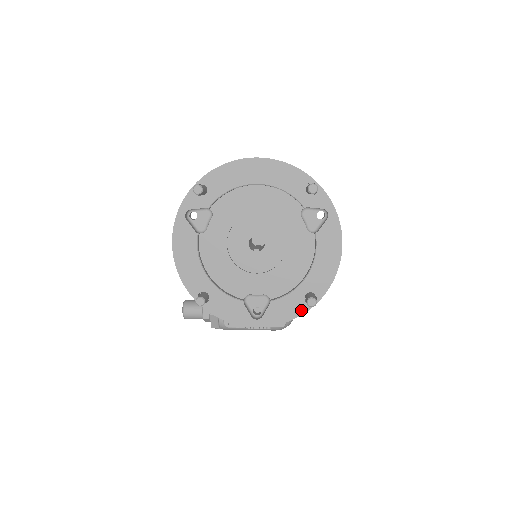
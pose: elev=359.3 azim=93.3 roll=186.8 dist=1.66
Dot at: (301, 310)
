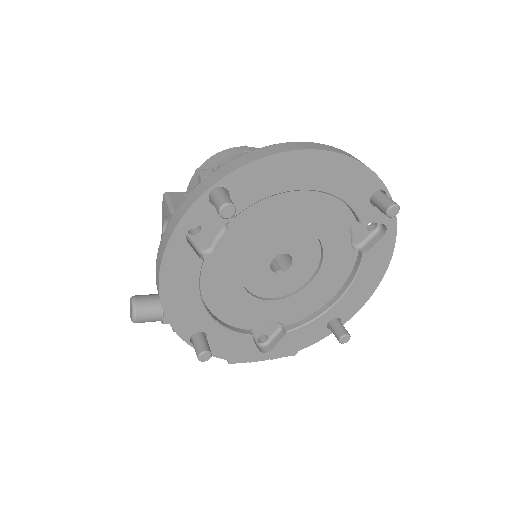
Dot at: (320, 336)
